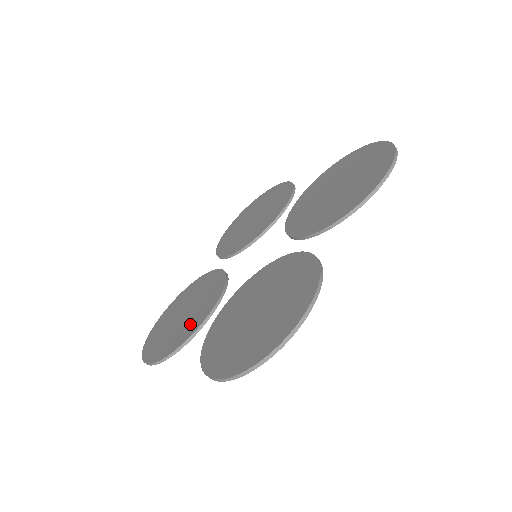
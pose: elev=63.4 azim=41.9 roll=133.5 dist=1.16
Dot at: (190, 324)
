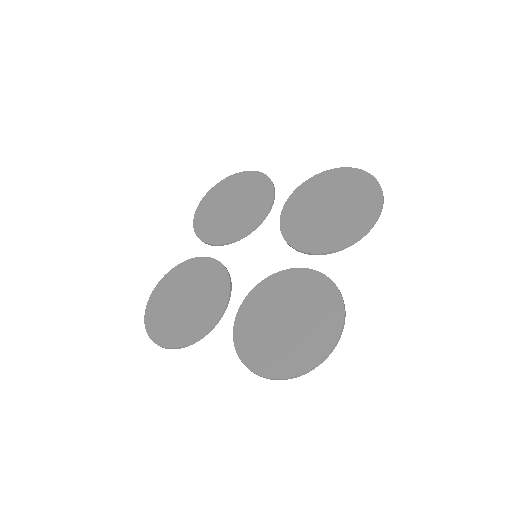
Dot at: (203, 315)
